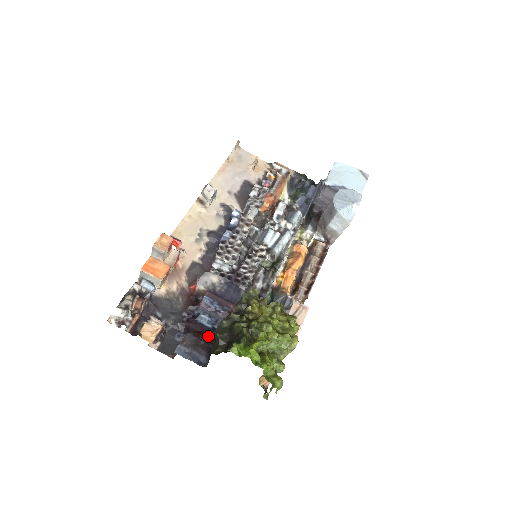
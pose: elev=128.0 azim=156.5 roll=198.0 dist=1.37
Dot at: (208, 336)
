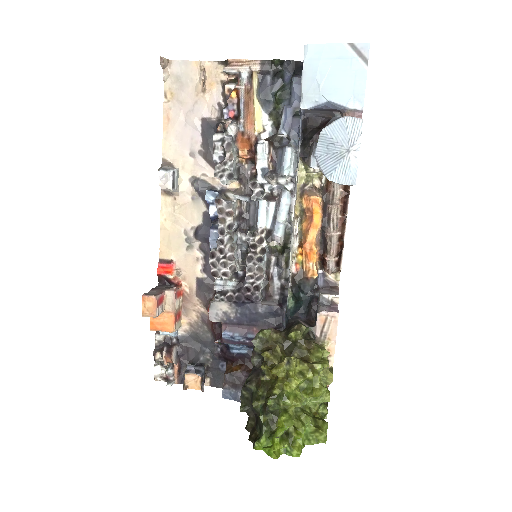
Dot at: (247, 363)
